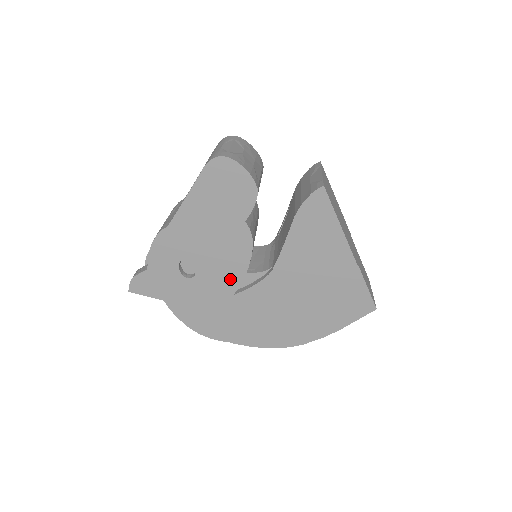
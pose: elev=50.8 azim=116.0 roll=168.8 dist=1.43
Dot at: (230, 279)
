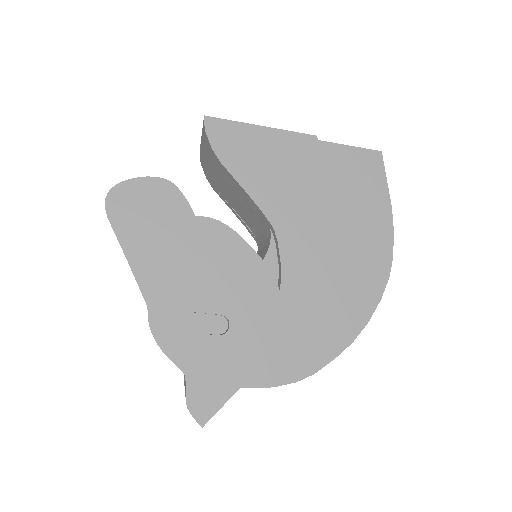
Dot at: (257, 281)
